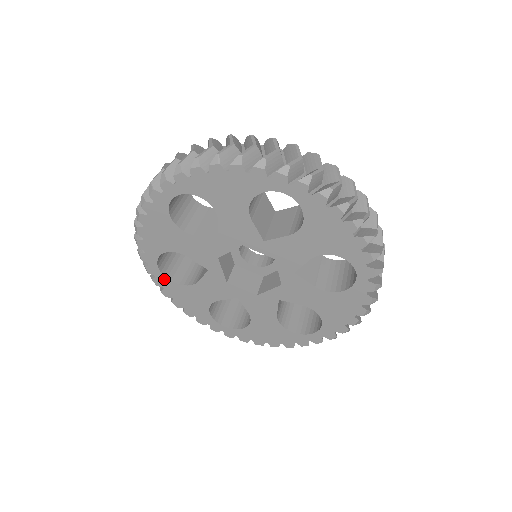
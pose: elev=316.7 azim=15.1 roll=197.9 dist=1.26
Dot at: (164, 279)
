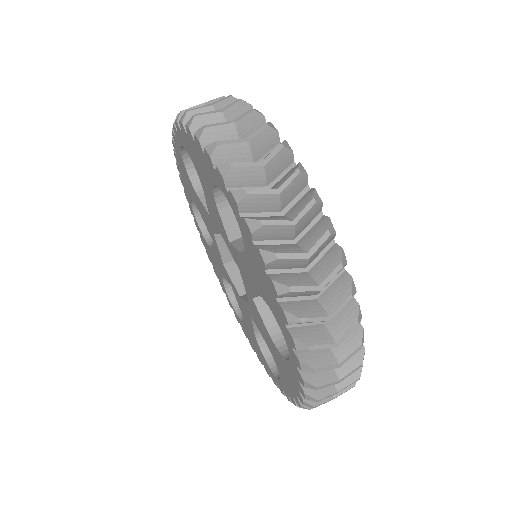
Dot at: (198, 226)
